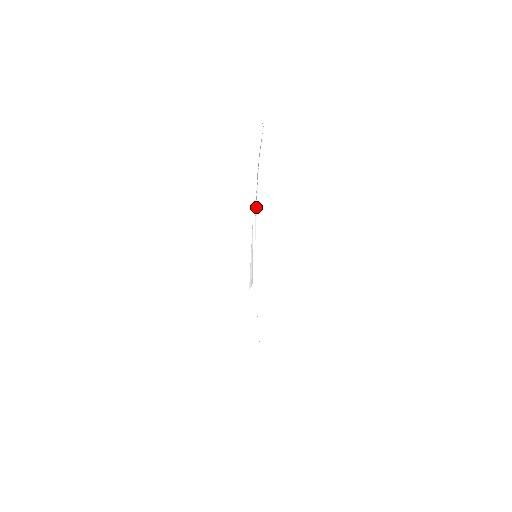
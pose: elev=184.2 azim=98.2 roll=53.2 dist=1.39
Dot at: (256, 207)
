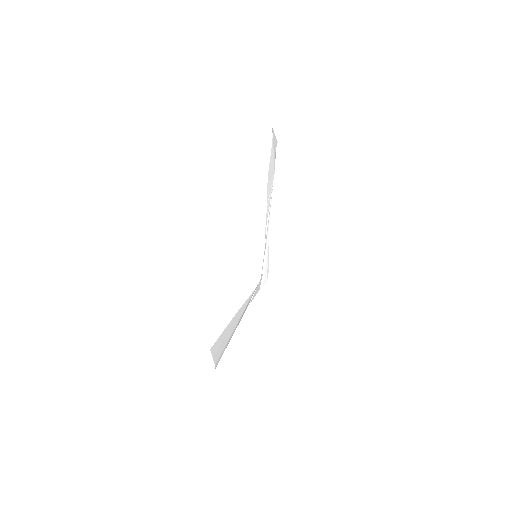
Dot at: (268, 214)
